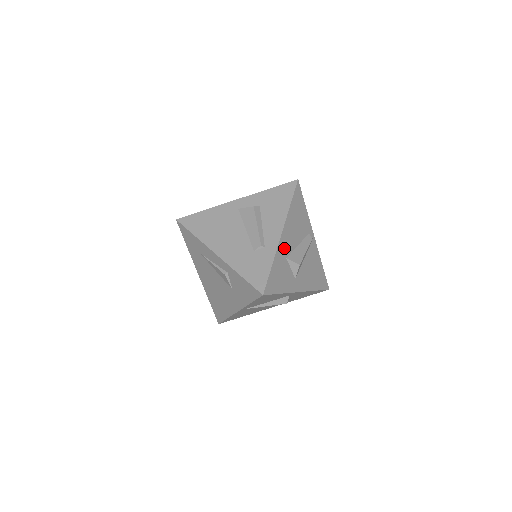
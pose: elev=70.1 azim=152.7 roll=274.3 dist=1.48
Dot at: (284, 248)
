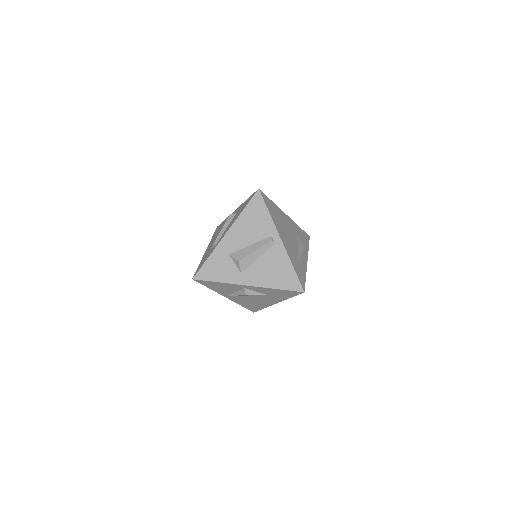
Dot at: (228, 246)
